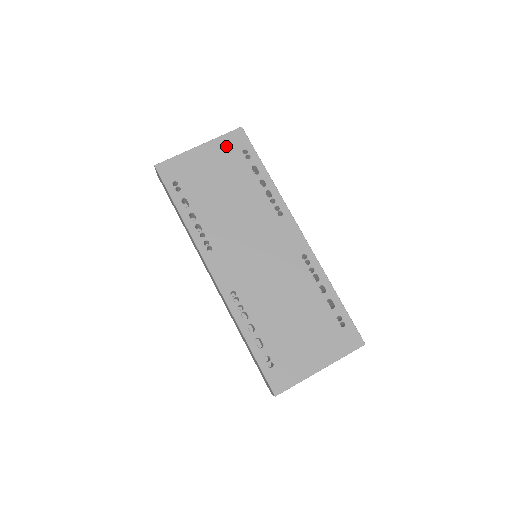
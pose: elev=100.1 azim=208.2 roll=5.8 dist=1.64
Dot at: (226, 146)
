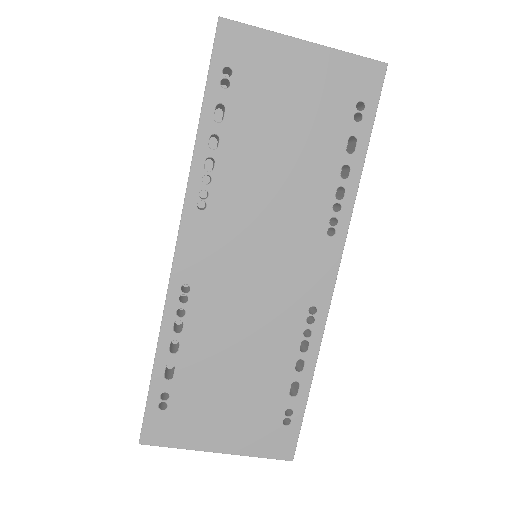
Dot at: (343, 75)
